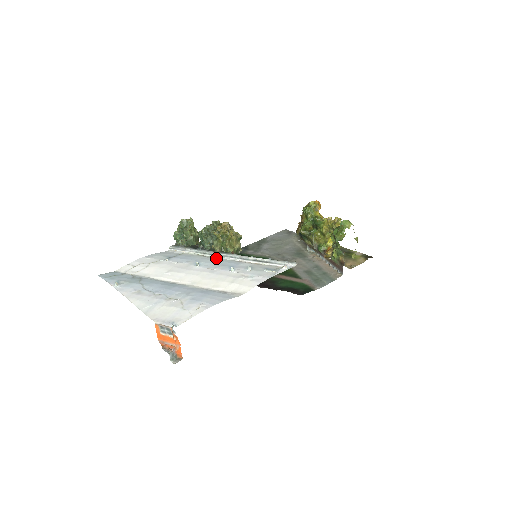
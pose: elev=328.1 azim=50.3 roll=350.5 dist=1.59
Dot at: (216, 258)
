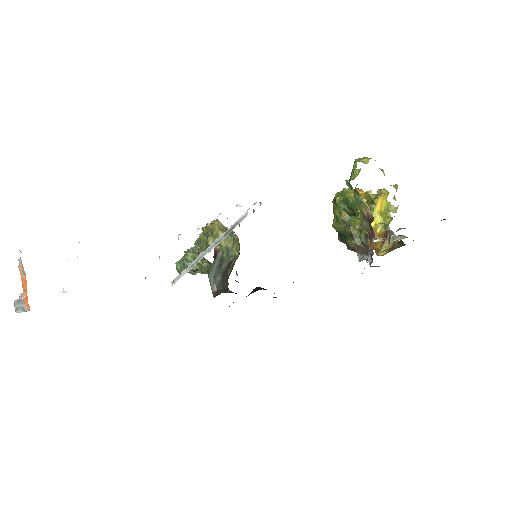
Dot at: occluded
